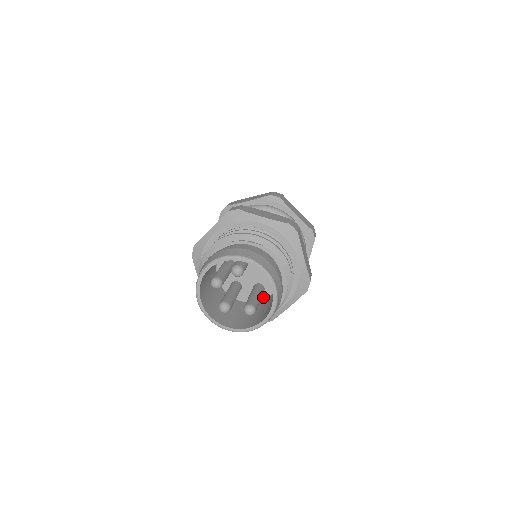
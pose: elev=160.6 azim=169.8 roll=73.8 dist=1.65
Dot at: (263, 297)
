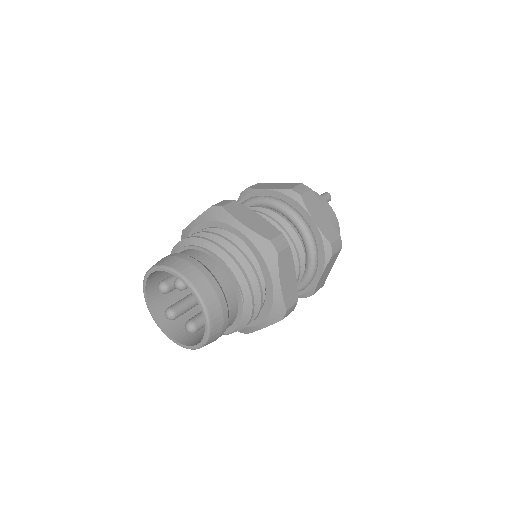
Dot at: occluded
